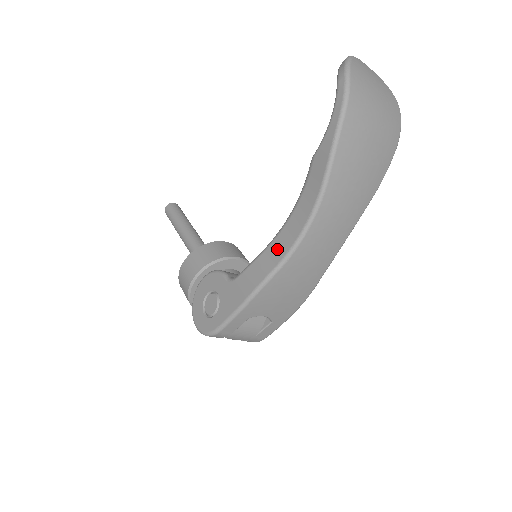
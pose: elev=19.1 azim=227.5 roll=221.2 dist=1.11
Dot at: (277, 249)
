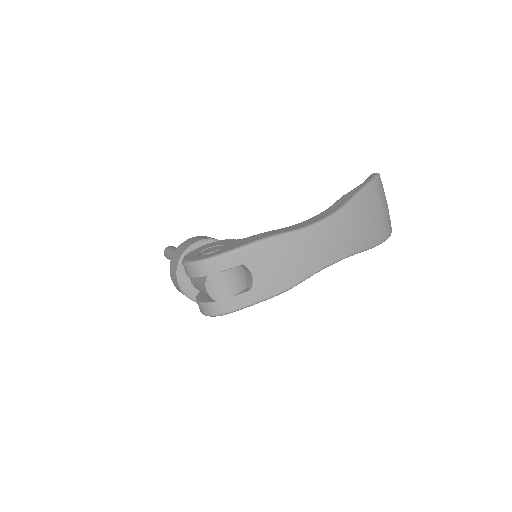
Dot at: (294, 227)
